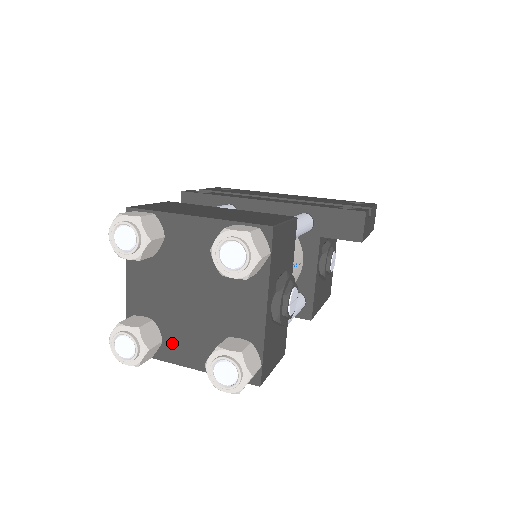
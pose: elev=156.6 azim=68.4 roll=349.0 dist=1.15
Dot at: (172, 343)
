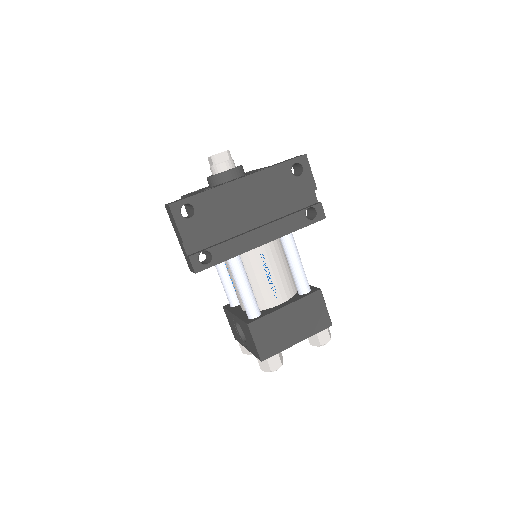
Dot at: occluded
